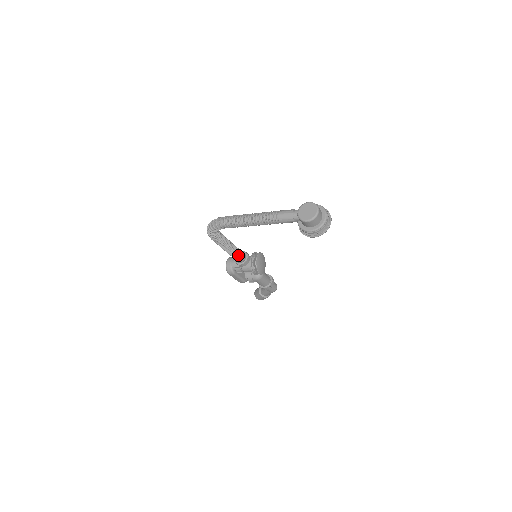
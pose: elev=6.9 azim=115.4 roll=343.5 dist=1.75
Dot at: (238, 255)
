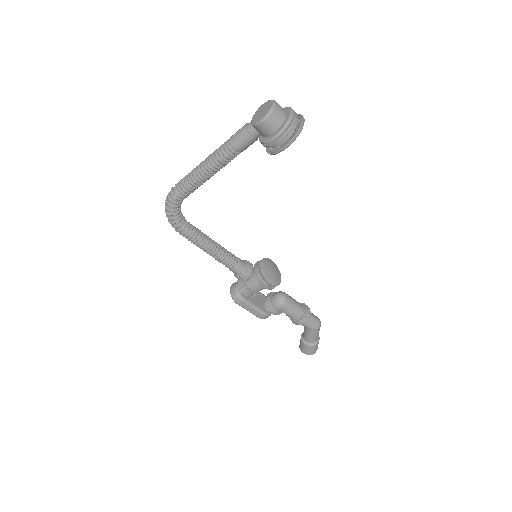
Dot at: (231, 260)
